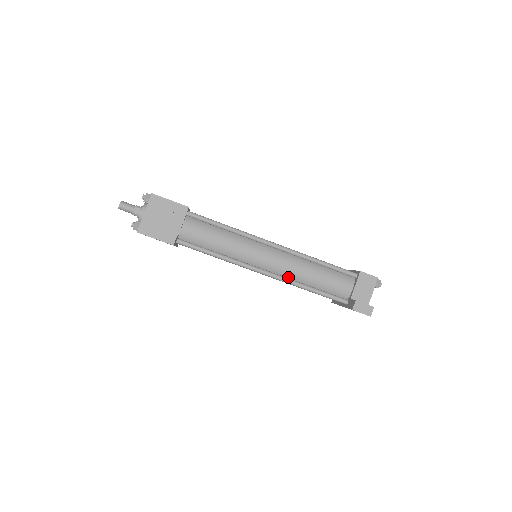
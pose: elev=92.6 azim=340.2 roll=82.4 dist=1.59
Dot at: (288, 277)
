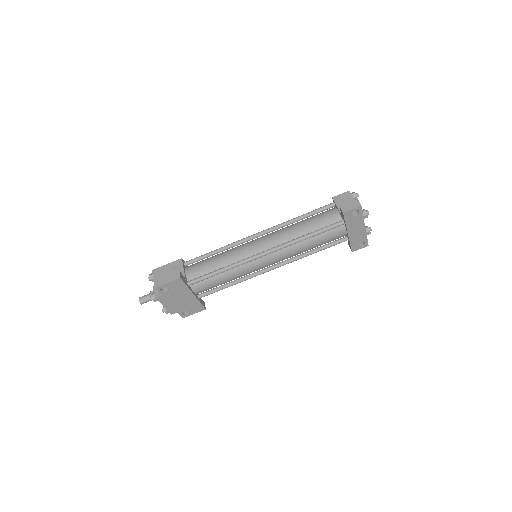
Dot at: (285, 243)
